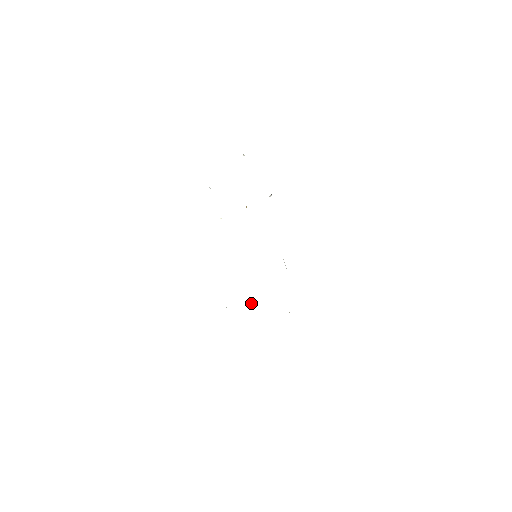
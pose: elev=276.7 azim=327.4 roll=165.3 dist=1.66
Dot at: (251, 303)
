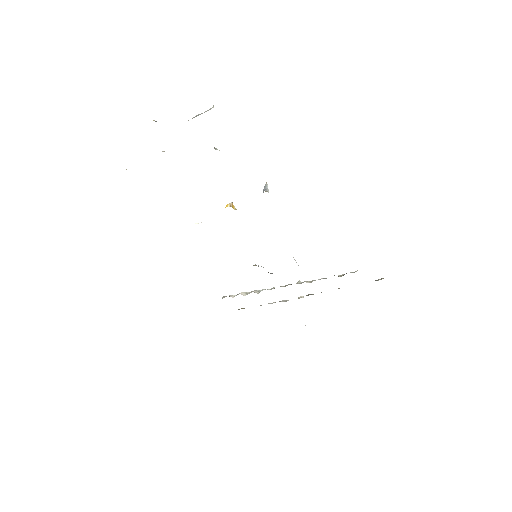
Dot at: (256, 291)
